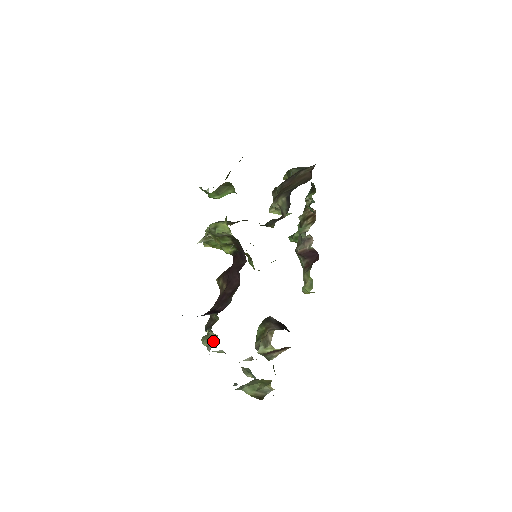
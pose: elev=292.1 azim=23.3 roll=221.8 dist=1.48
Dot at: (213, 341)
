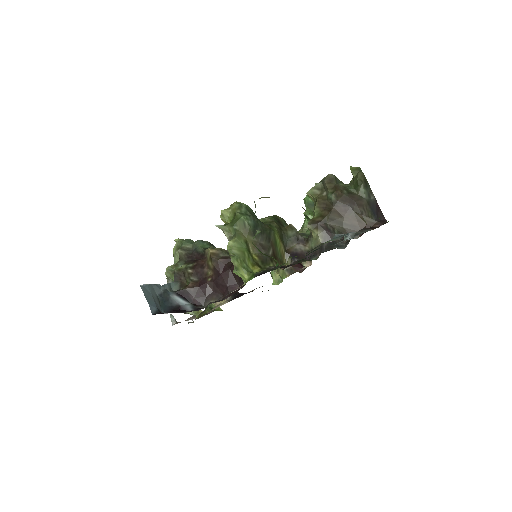
Dot at: (176, 260)
